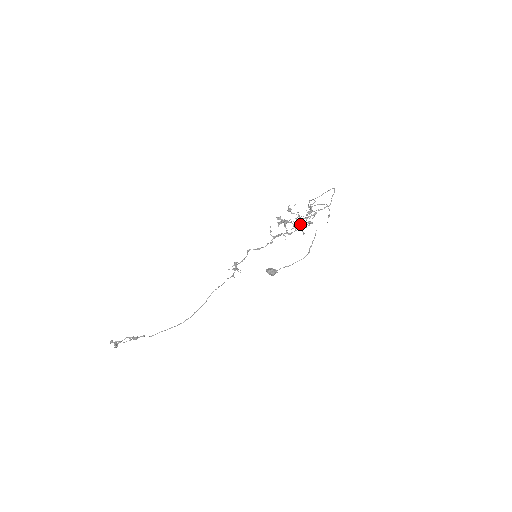
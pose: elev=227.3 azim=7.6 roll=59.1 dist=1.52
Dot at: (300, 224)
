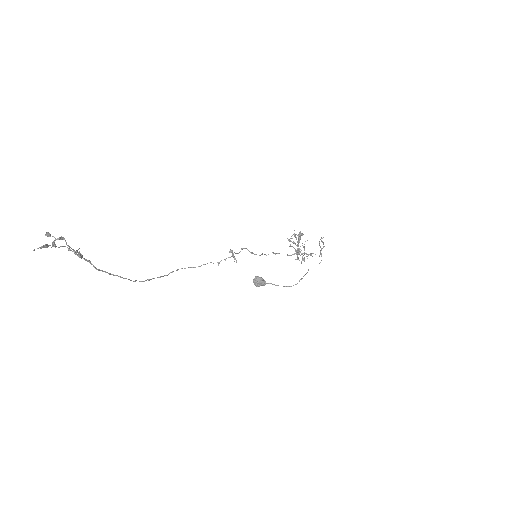
Dot at: (301, 254)
